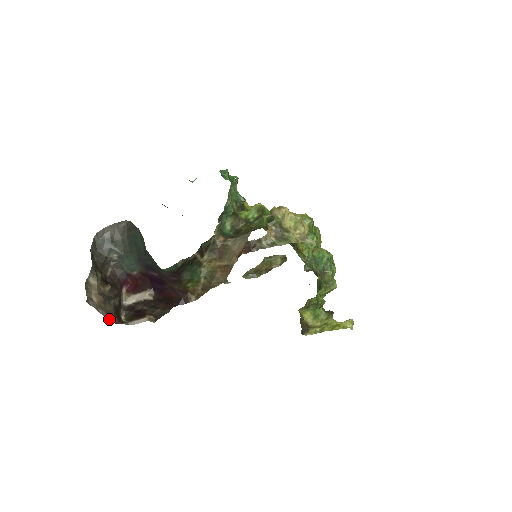
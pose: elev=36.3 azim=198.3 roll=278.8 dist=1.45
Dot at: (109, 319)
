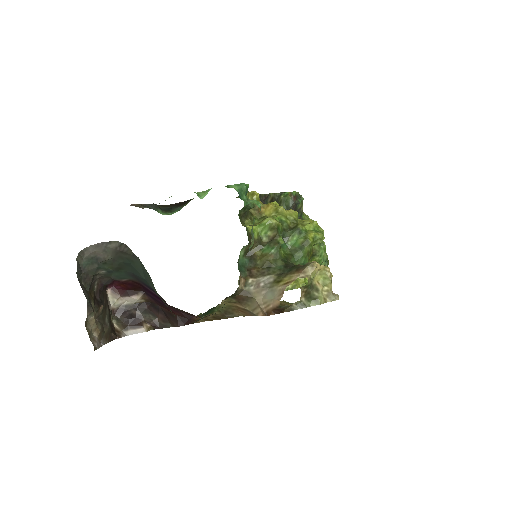
Dot at: (109, 341)
